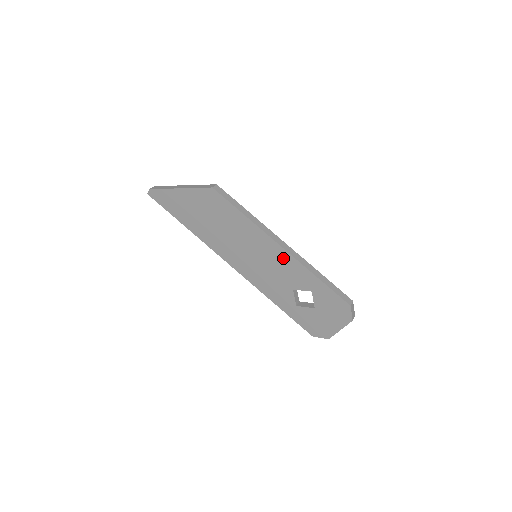
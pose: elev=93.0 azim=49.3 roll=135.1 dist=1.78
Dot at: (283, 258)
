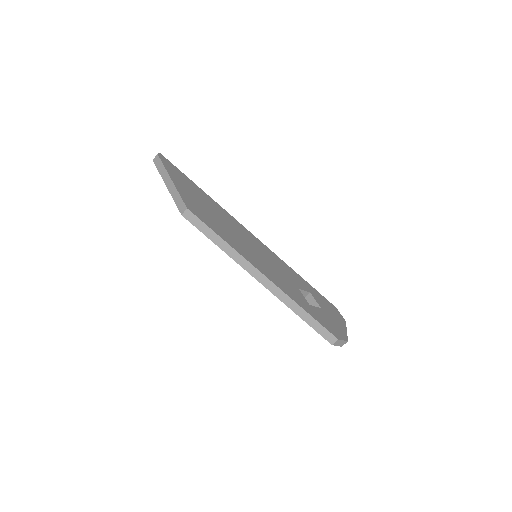
Dot at: occluded
